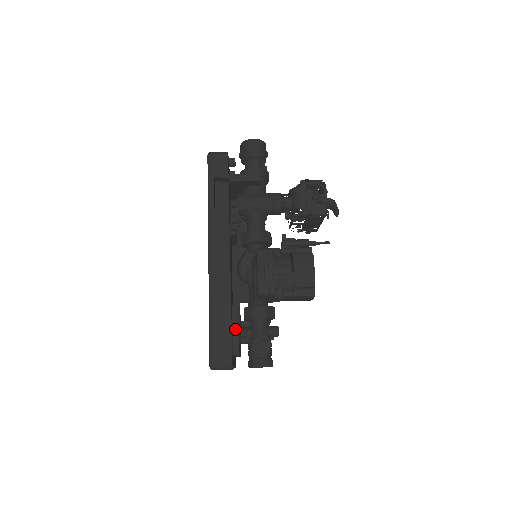
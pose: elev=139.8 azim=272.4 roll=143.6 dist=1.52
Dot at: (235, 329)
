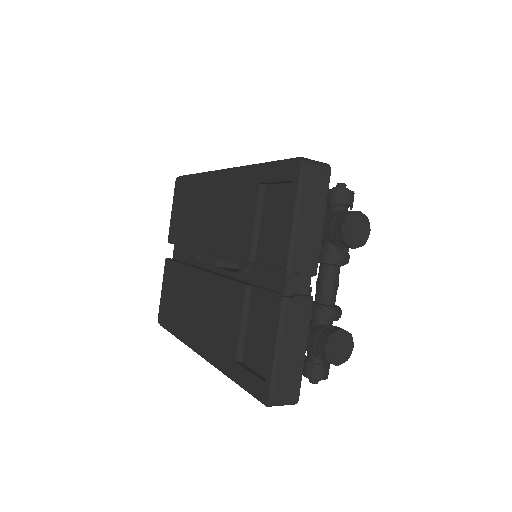
Dot at: occluded
